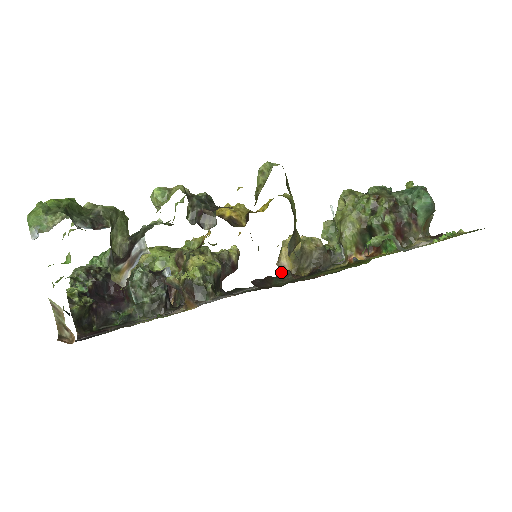
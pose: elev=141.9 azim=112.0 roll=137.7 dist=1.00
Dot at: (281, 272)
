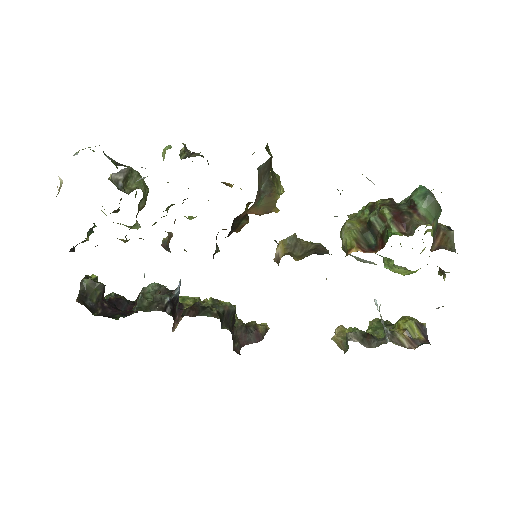
Dot at: occluded
